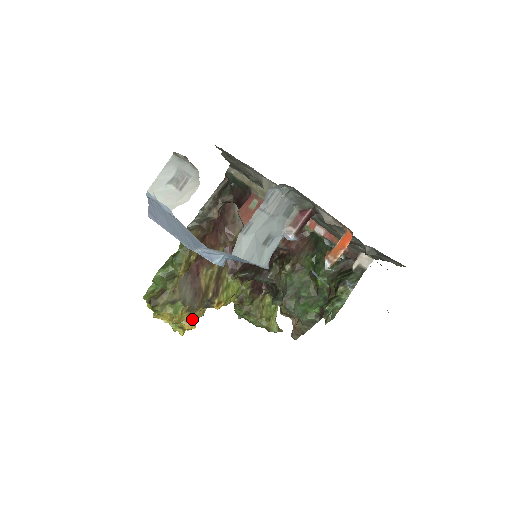
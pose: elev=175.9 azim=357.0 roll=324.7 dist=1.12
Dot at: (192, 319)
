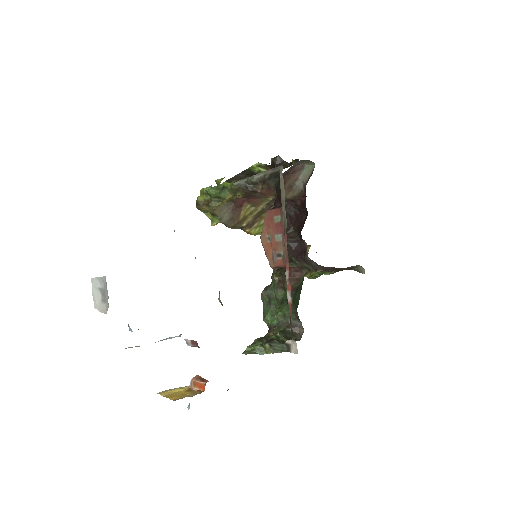
Dot at: occluded
